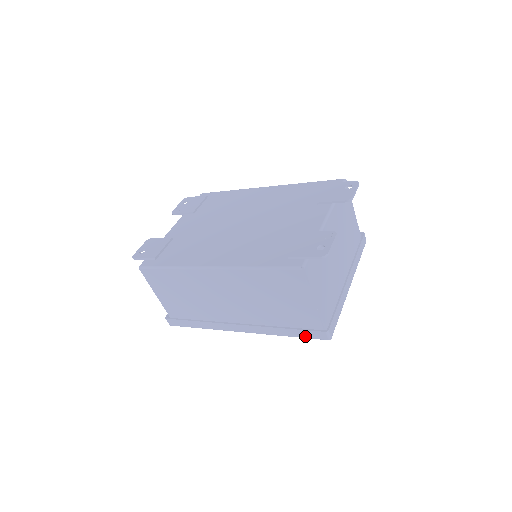
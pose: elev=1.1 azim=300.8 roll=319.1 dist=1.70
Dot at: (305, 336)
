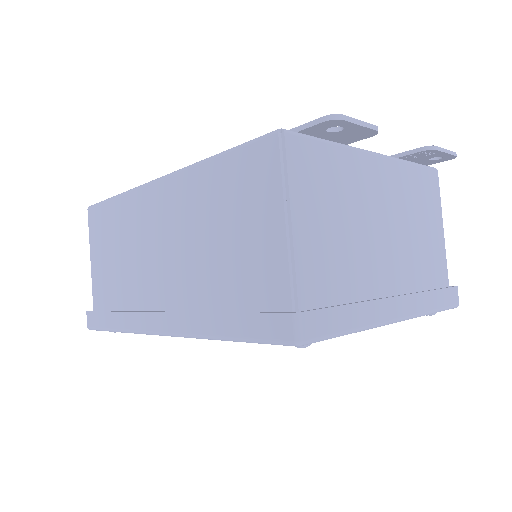
Dot at: (253, 333)
